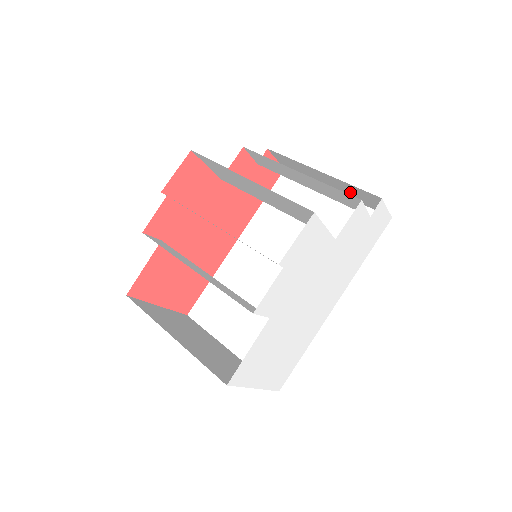
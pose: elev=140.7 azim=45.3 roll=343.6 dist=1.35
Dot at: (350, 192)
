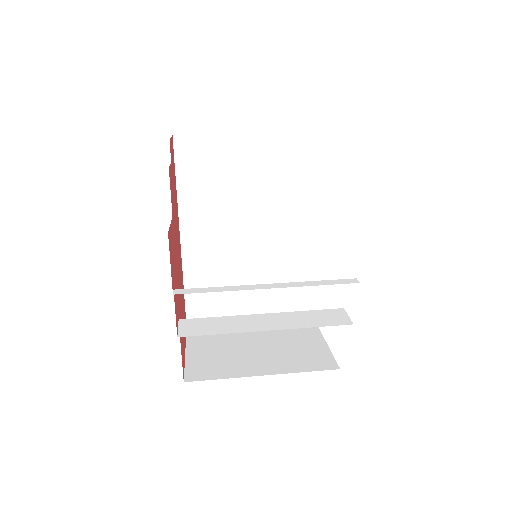
Dot at: occluded
